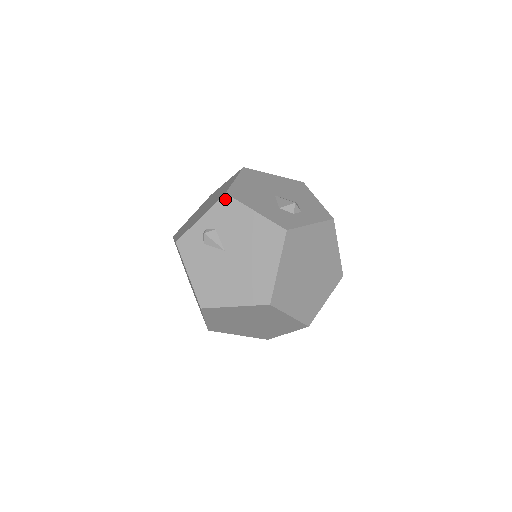
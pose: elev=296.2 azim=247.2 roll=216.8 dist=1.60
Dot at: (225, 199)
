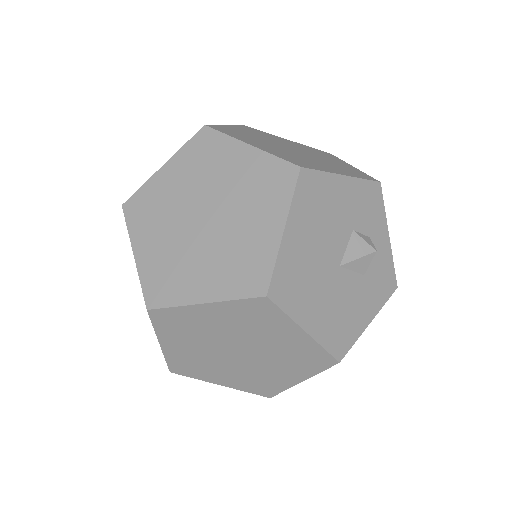
Dot at: (338, 361)
